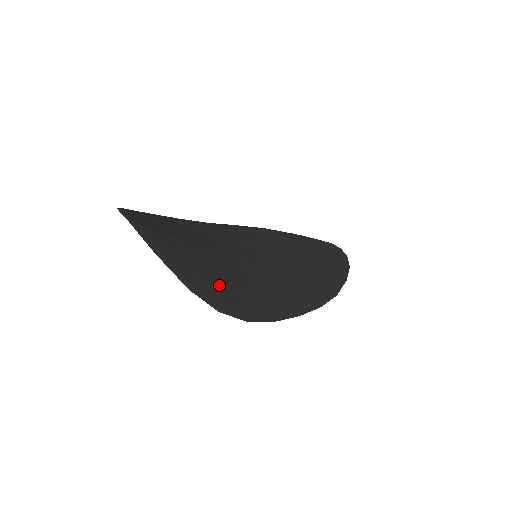
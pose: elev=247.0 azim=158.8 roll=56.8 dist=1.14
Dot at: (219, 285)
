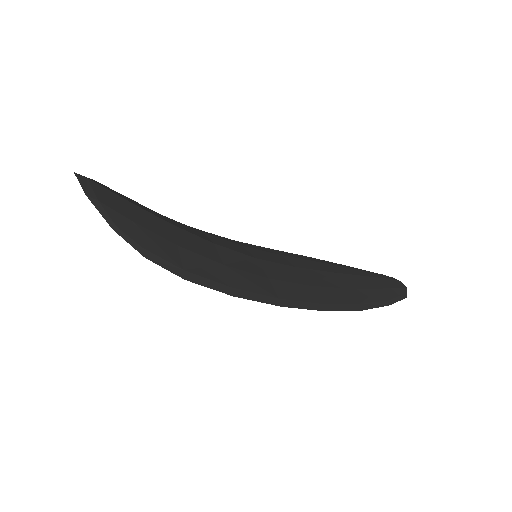
Dot at: (164, 244)
